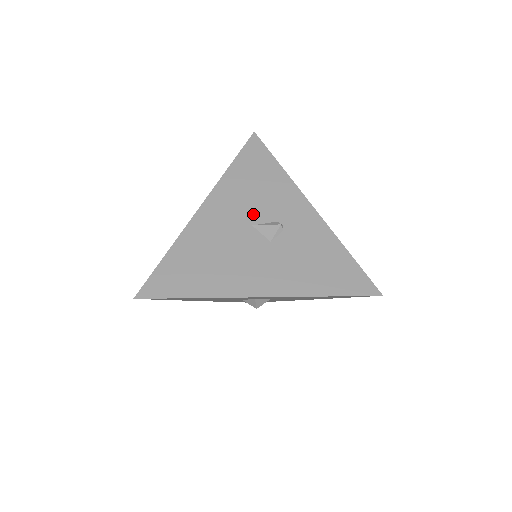
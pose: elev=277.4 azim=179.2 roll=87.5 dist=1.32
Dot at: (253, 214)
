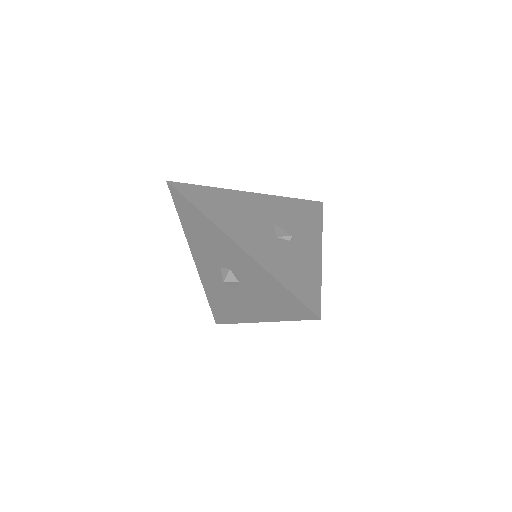
Dot at: (280, 221)
